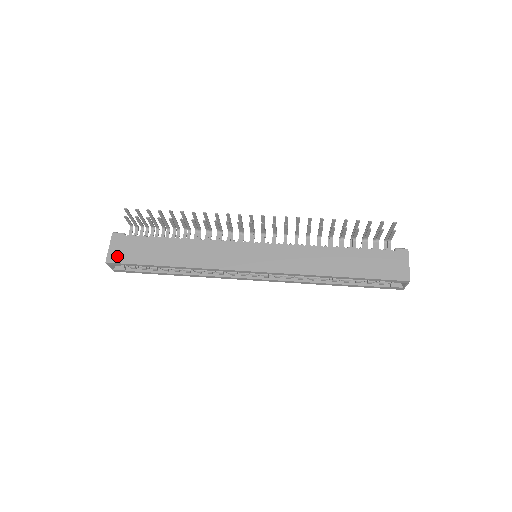
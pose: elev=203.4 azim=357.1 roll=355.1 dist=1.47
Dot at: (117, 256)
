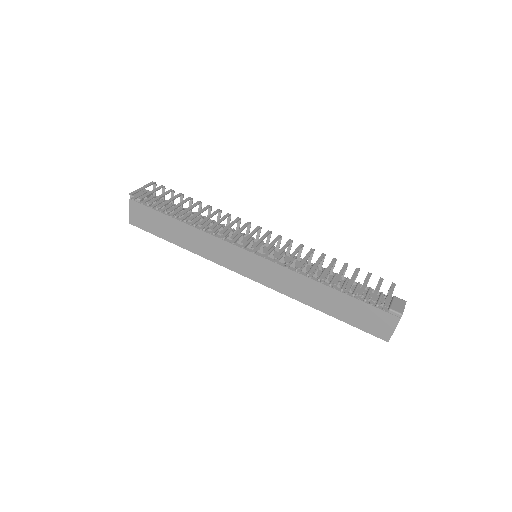
Dot at: (136, 221)
